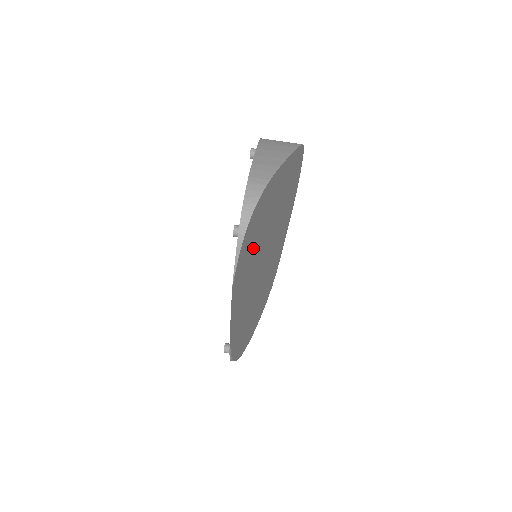
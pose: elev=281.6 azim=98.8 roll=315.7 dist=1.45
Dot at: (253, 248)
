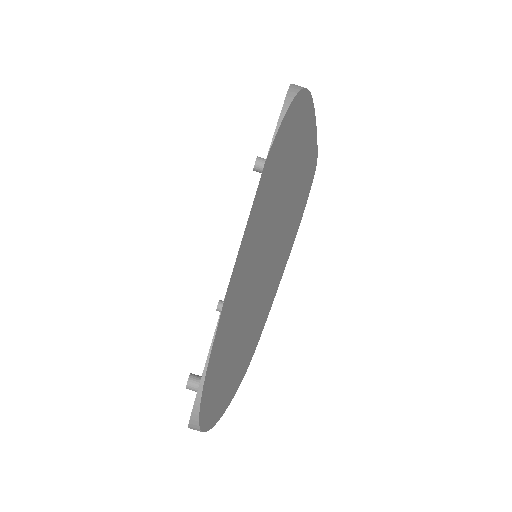
Dot at: (282, 168)
